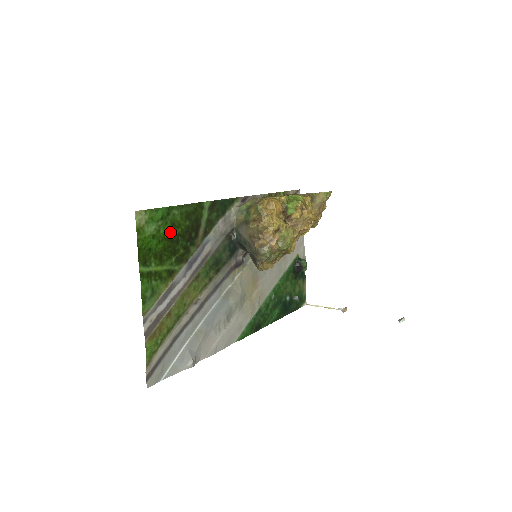
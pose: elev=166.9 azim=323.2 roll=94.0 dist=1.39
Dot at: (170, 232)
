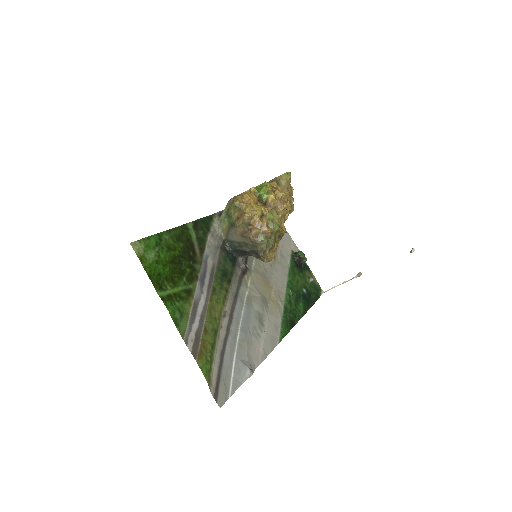
Dot at: (170, 256)
